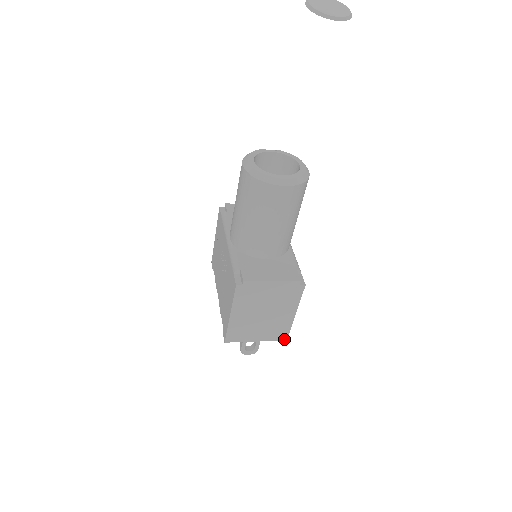
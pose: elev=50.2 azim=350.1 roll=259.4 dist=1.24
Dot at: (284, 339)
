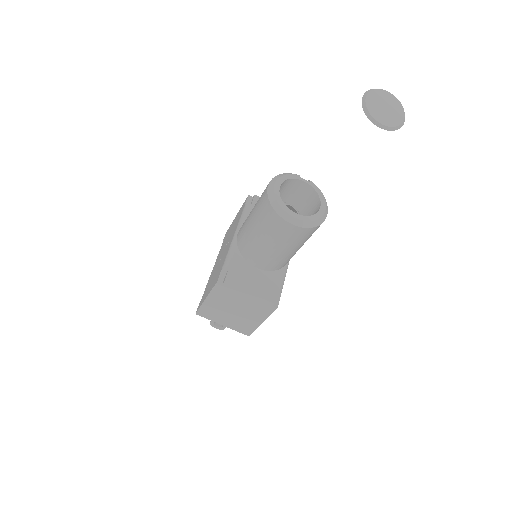
Dot at: (247, 334)
